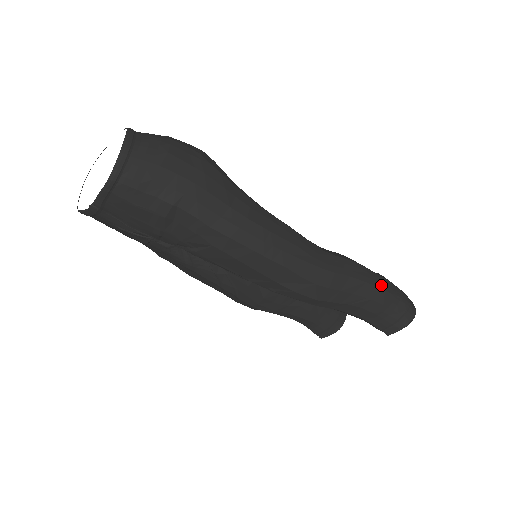
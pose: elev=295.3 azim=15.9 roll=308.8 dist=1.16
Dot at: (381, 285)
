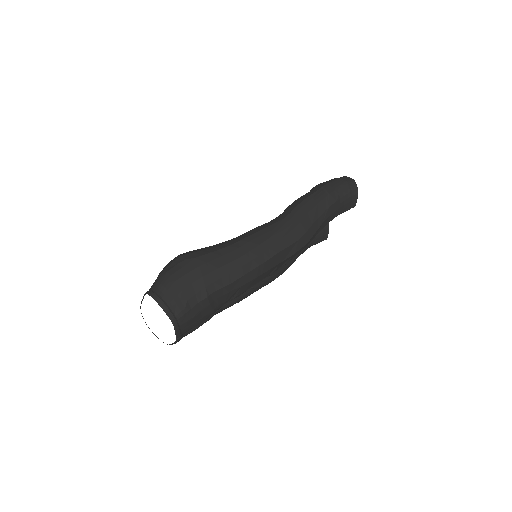
Dot at: (325, 194)
